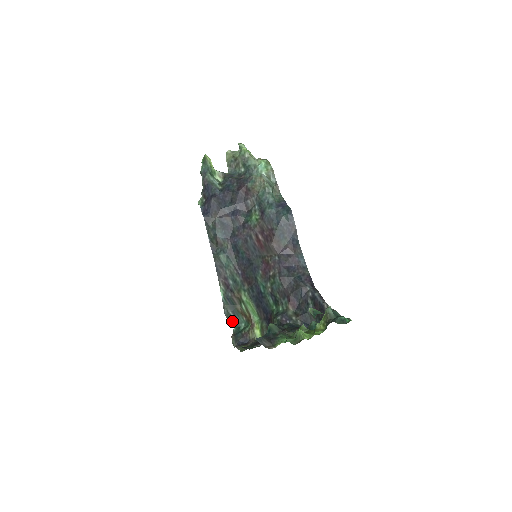
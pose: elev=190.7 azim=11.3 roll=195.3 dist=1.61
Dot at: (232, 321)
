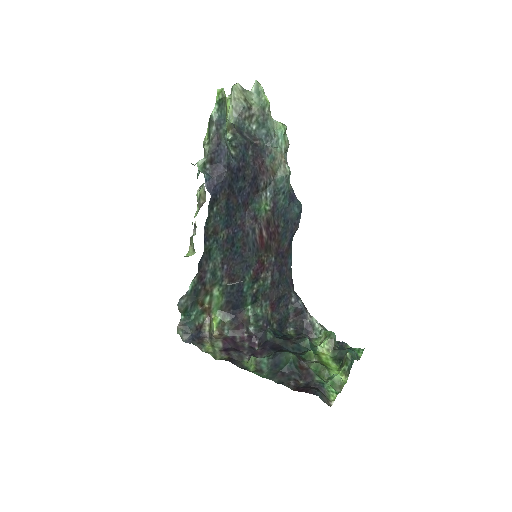
Dot at: (185, 311)
